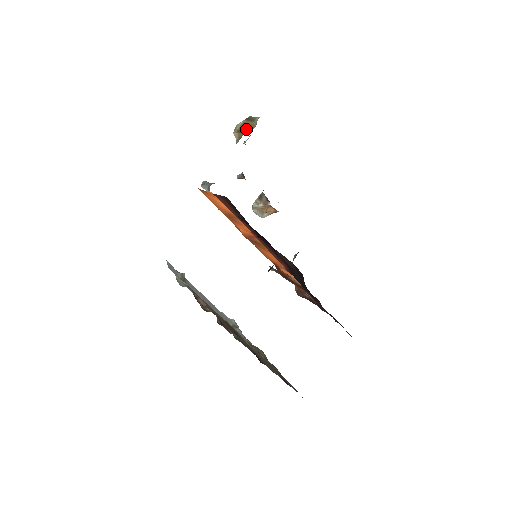
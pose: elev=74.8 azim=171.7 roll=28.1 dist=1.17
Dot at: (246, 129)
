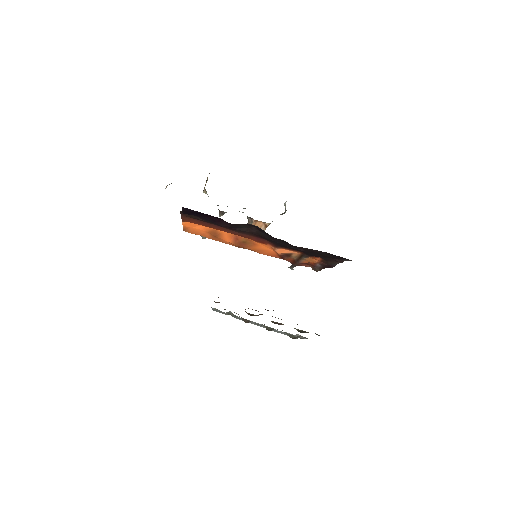
Dot at: occluded
